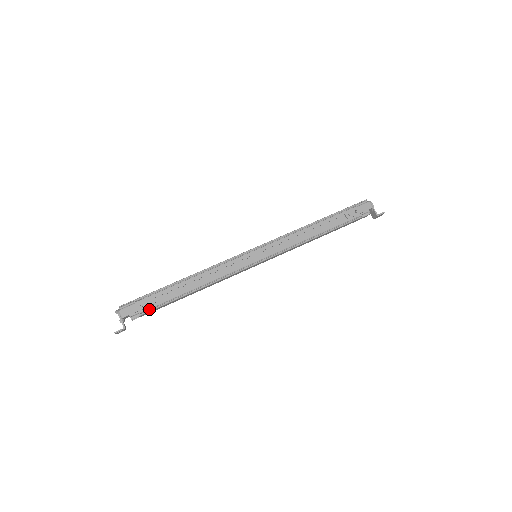
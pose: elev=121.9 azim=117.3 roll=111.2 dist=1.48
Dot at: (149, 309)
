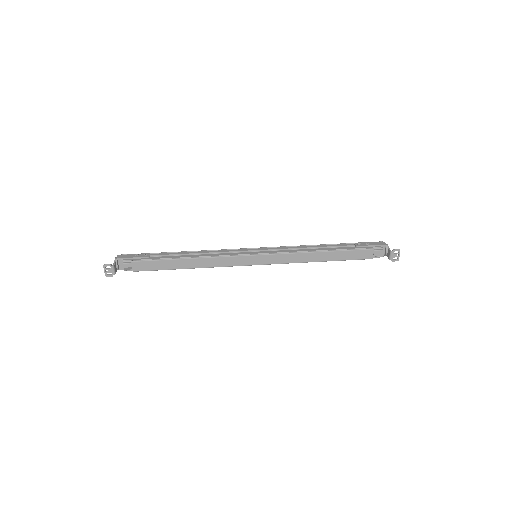
Dot at: (142, 261)
